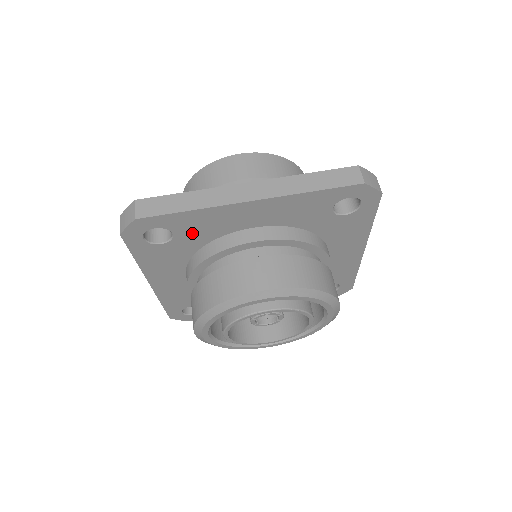
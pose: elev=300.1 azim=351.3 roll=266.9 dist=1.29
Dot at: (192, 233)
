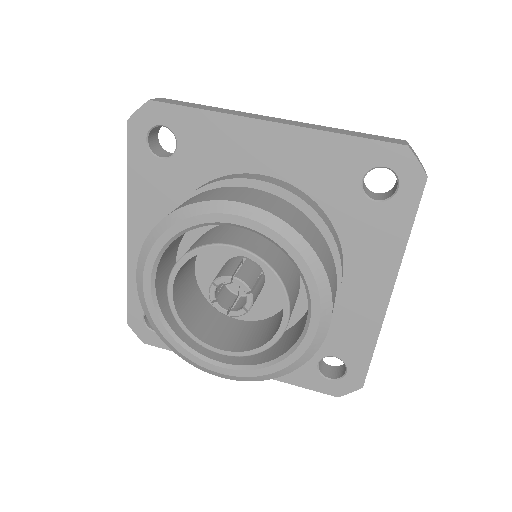
Dot at: (197, 154)
